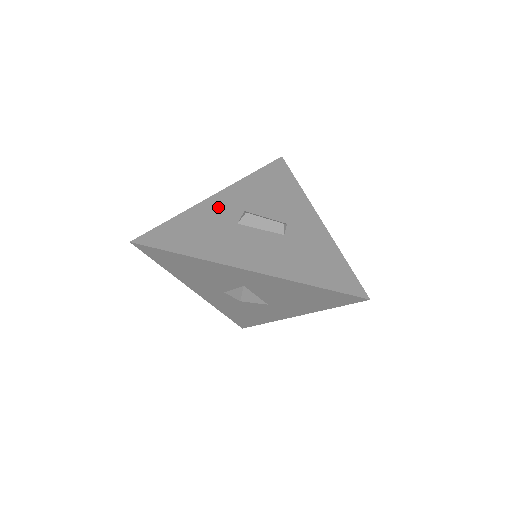
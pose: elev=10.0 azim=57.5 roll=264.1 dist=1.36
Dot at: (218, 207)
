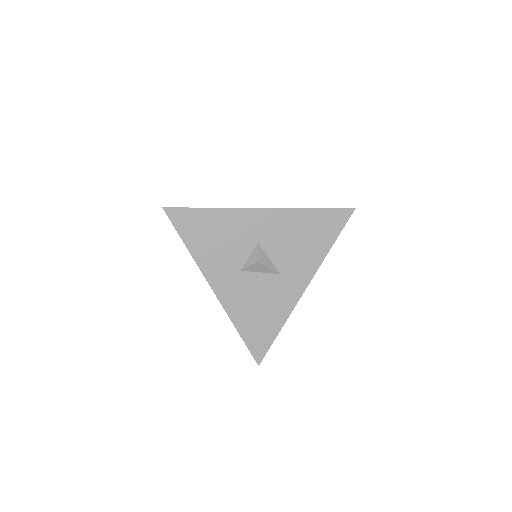
Dot at: occluded
